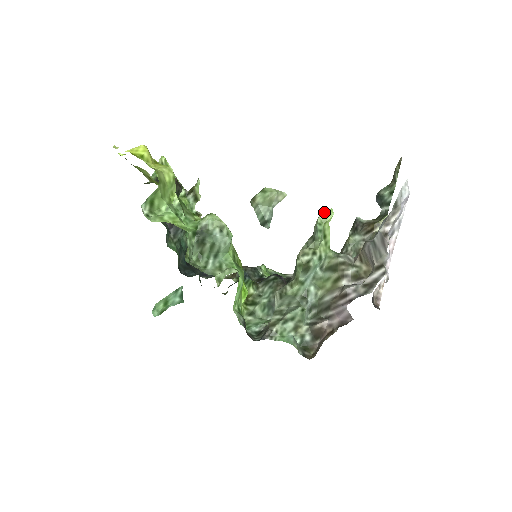
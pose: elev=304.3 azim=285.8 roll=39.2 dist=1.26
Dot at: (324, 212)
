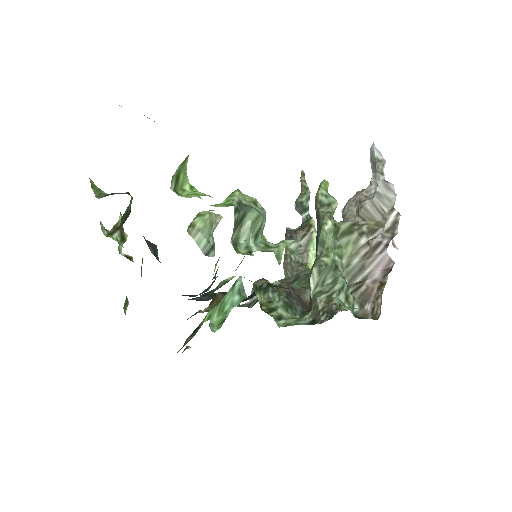
Dot at: (322, 182)
